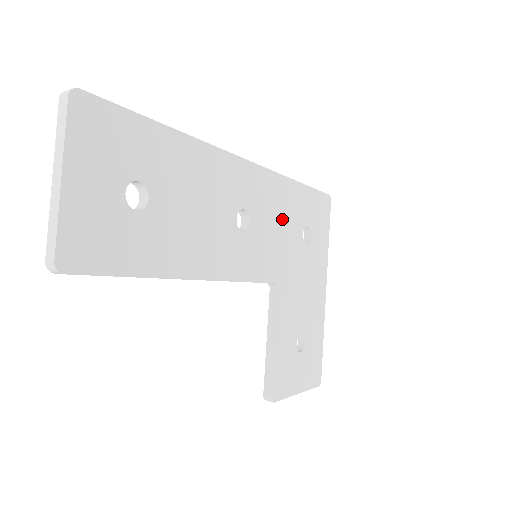
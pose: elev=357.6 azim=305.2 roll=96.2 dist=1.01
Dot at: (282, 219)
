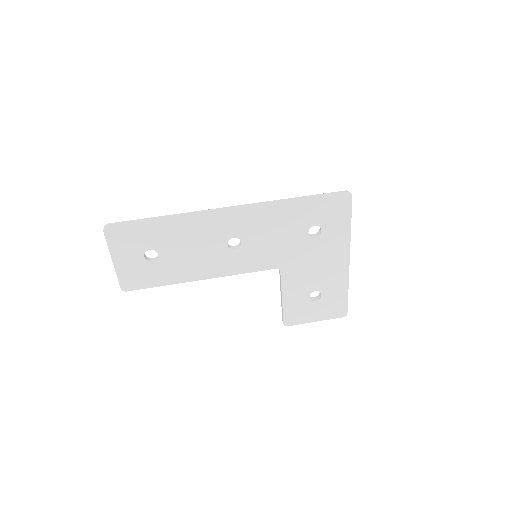
Dot at: (278, 231)
